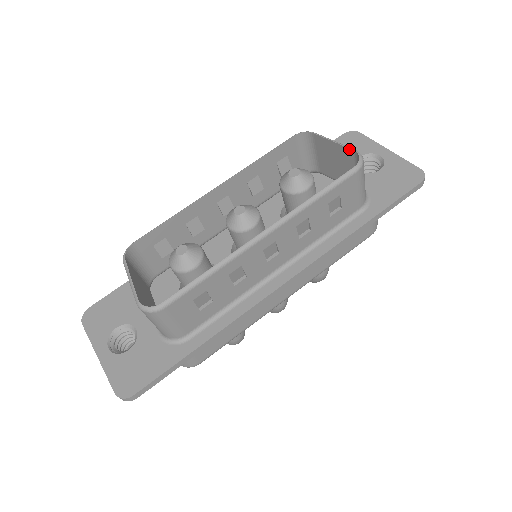
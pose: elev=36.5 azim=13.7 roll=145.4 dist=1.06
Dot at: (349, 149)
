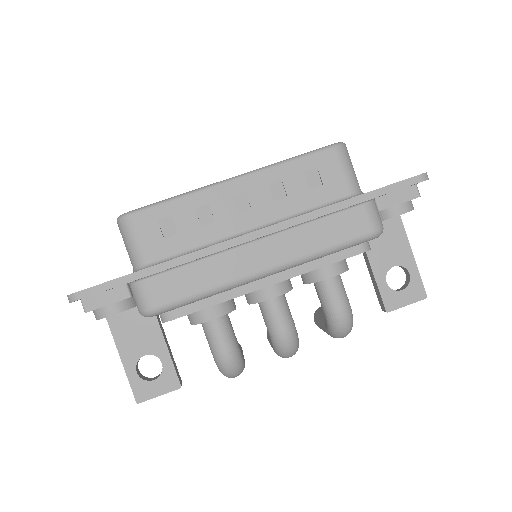
Dot at: occluded
